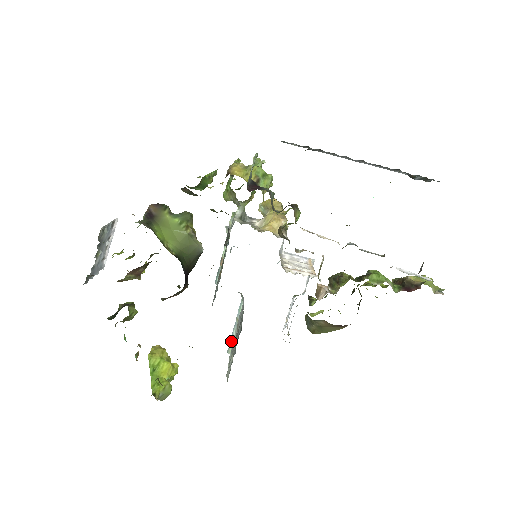
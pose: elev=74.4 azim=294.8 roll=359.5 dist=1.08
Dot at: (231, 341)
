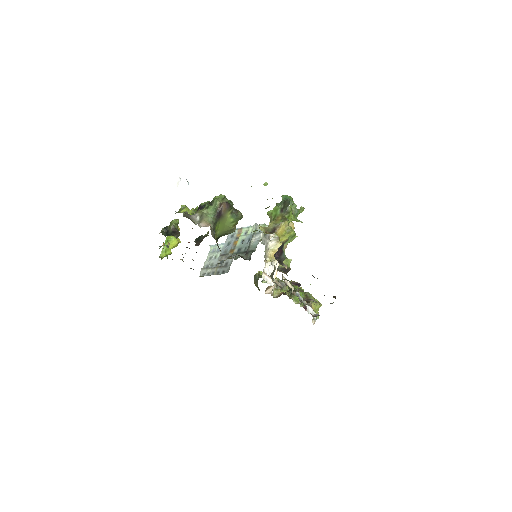
Dot at: (215, 246)
